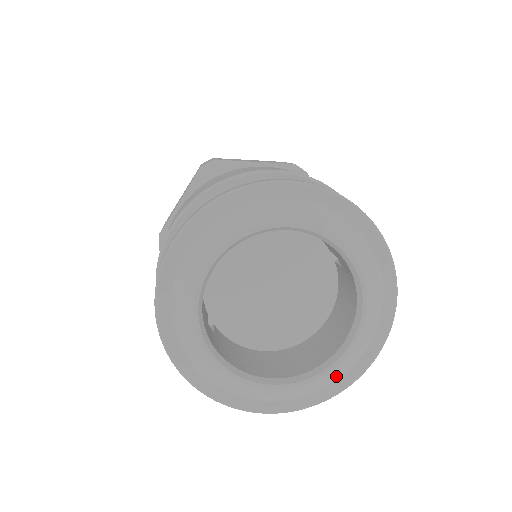
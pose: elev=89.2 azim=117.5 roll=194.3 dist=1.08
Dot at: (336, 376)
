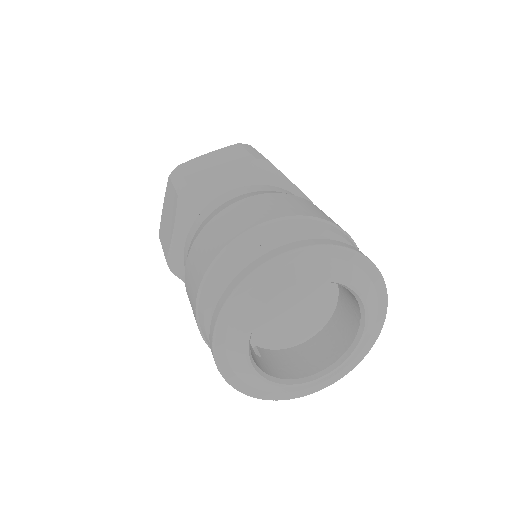
Dot at: (358, 353)
